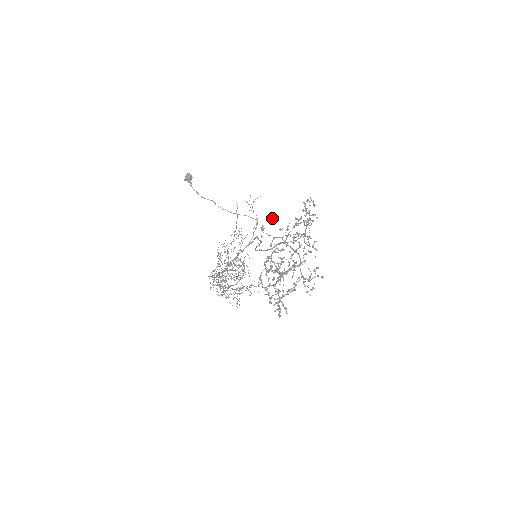
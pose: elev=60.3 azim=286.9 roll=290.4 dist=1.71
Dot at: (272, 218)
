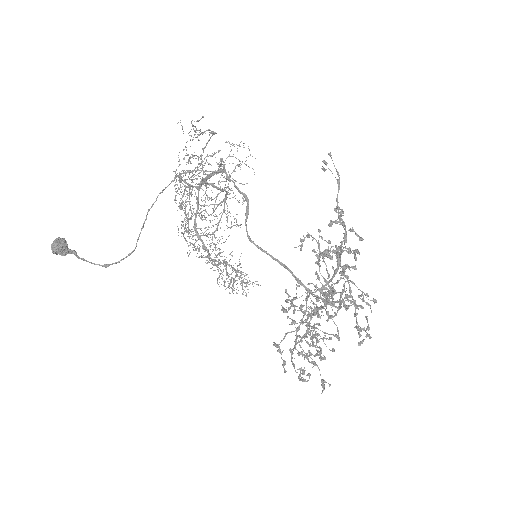
Dot at: occluded
